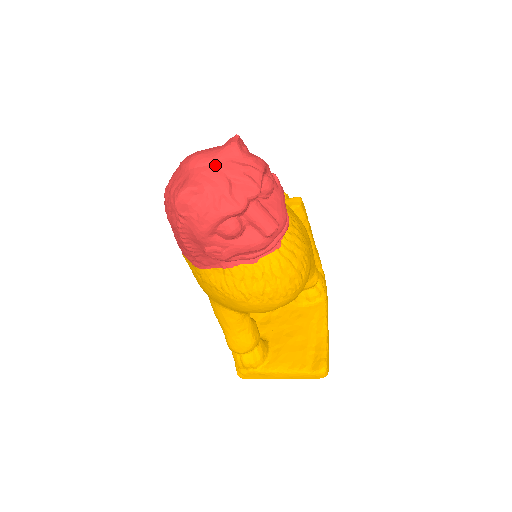
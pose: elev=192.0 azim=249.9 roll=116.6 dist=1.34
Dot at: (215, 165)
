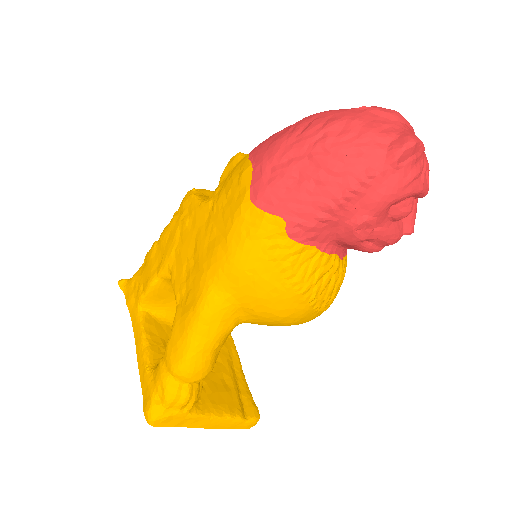
Dot at: occluded
